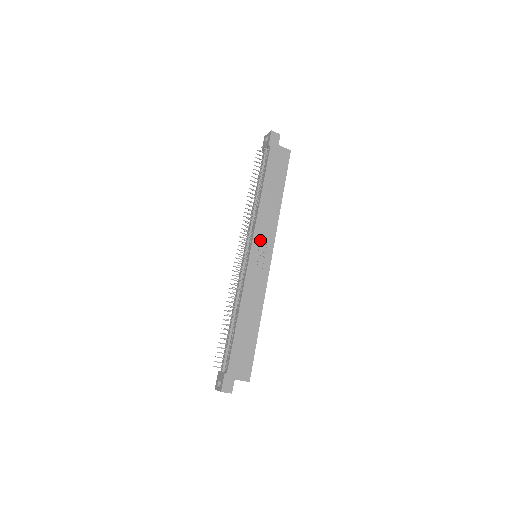
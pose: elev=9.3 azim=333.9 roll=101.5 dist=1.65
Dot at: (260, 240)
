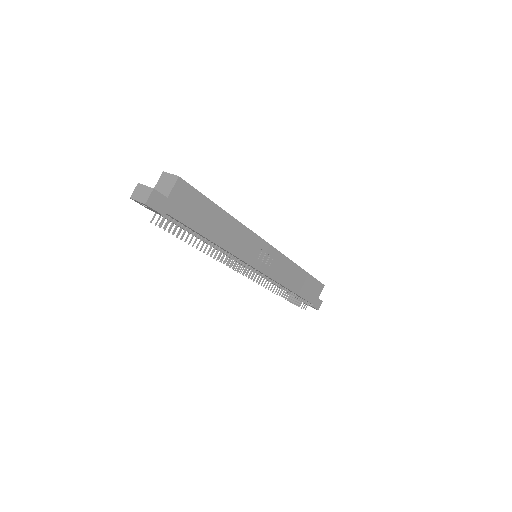
Dot at: (253, 256)
